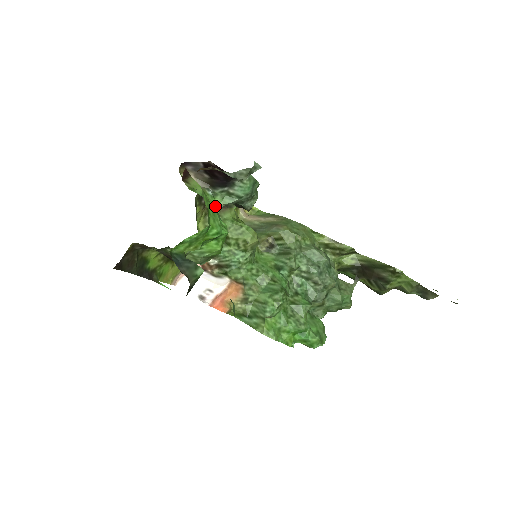
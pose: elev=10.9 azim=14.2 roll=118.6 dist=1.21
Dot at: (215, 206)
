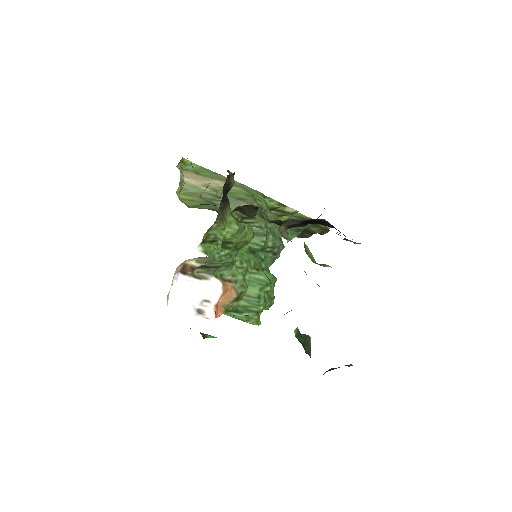
Dot at: occluded
